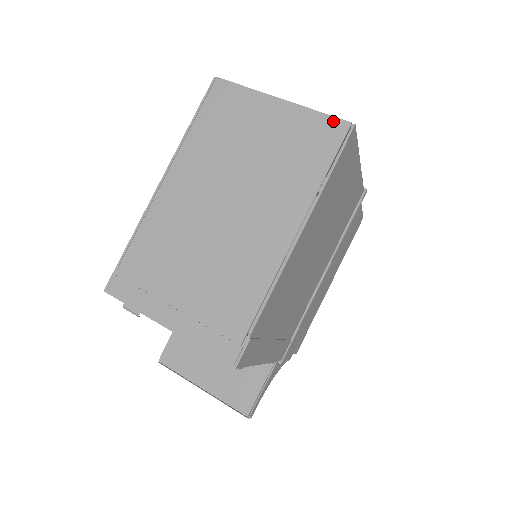
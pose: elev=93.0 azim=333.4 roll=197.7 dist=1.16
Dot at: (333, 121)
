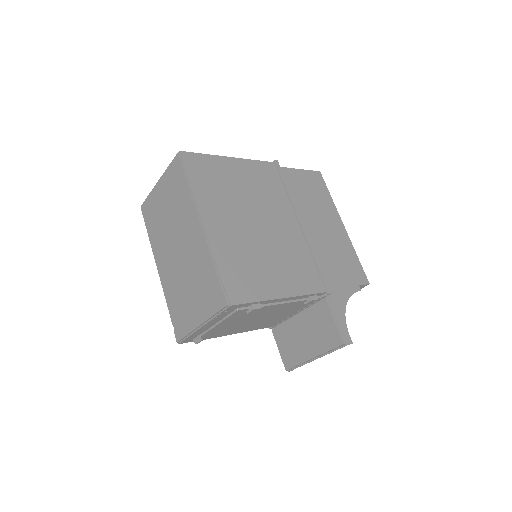
Dot at: (174, 162)
